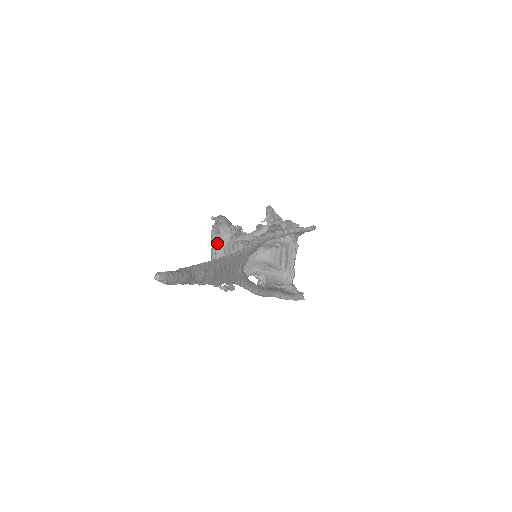
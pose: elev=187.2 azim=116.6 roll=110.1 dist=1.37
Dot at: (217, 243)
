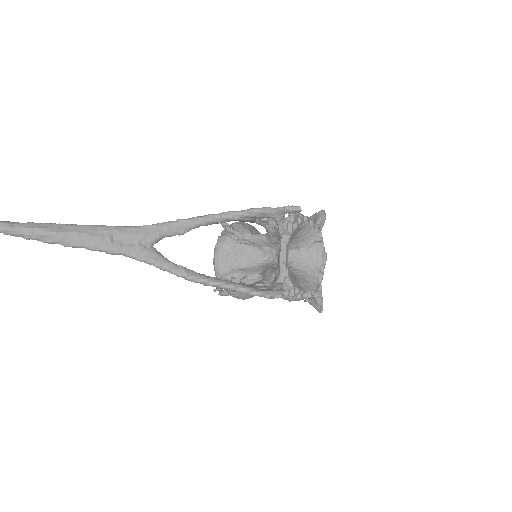
Dot at: (215, 245)
